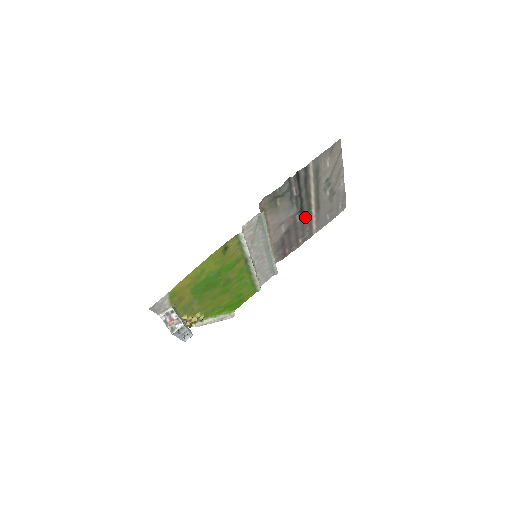
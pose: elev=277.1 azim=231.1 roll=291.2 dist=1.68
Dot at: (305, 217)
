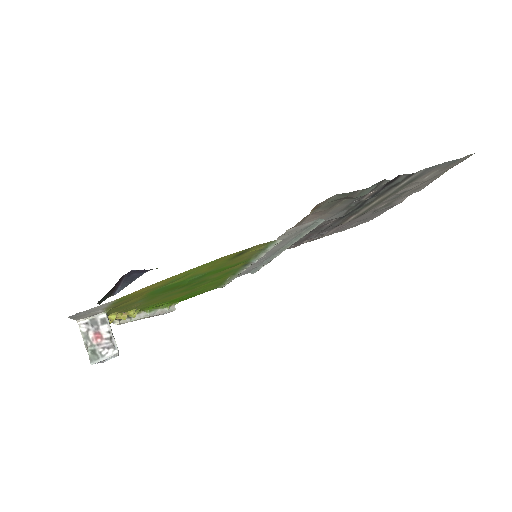
Dot at: (338, 222)
